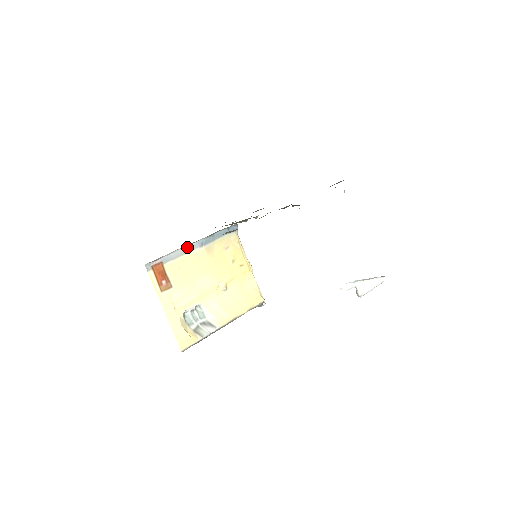
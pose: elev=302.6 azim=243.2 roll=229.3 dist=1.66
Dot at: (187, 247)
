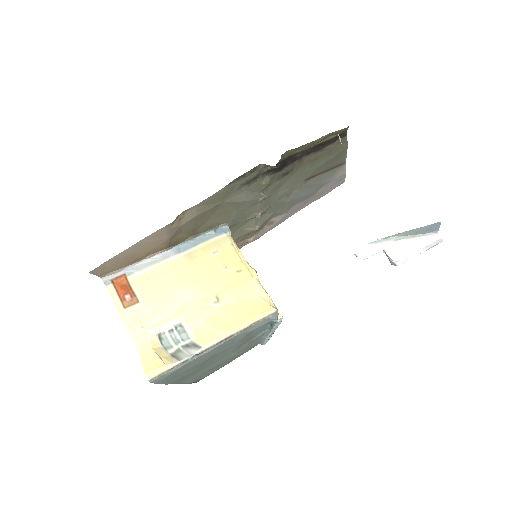
Dot at: (158, 255)
